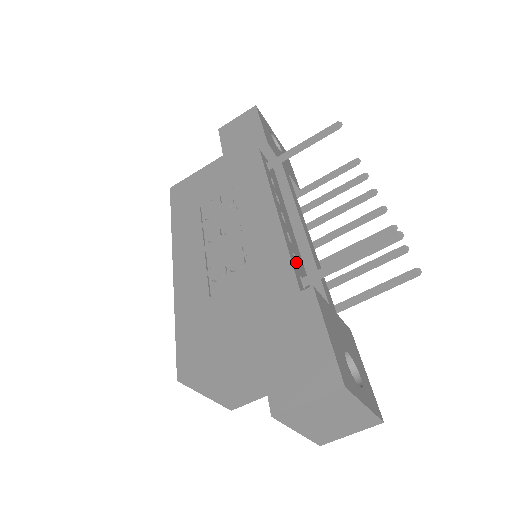
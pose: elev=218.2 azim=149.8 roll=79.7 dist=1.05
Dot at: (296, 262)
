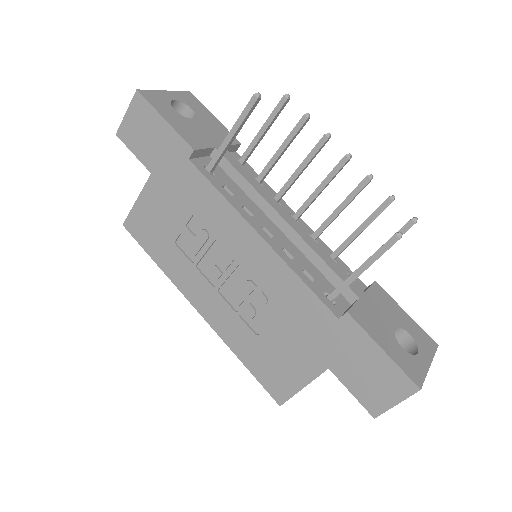
Dot at: (310, 277)
